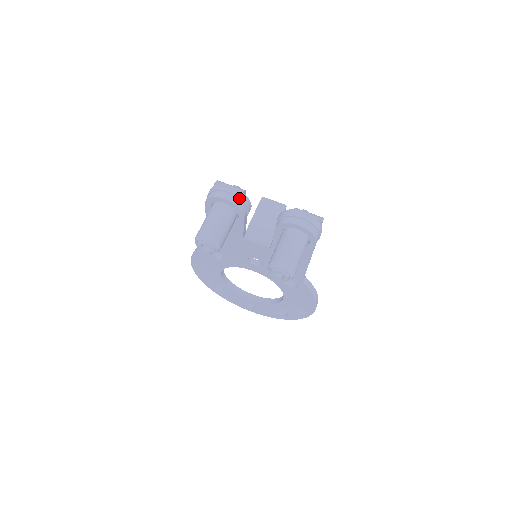
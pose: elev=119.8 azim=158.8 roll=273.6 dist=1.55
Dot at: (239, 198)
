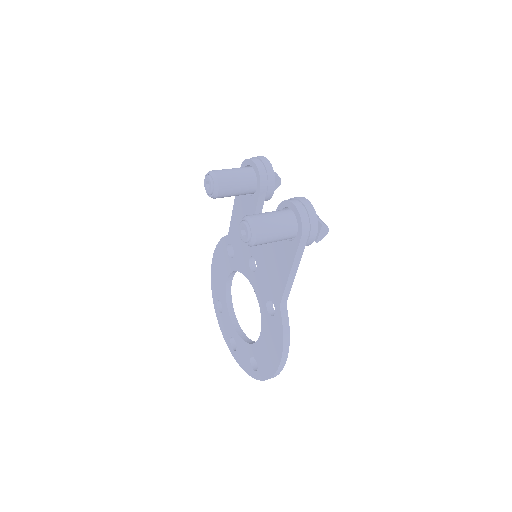
Dot at: (266, 169)
